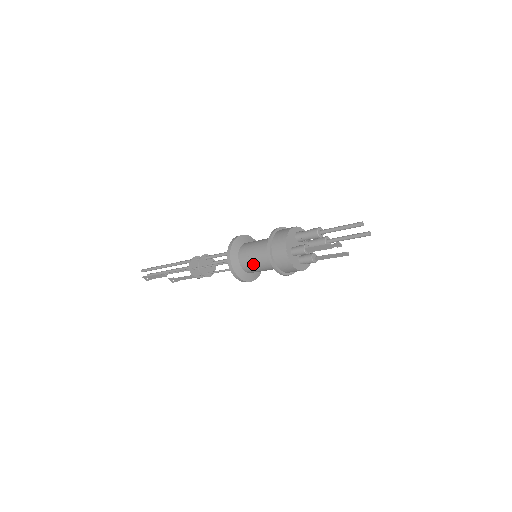
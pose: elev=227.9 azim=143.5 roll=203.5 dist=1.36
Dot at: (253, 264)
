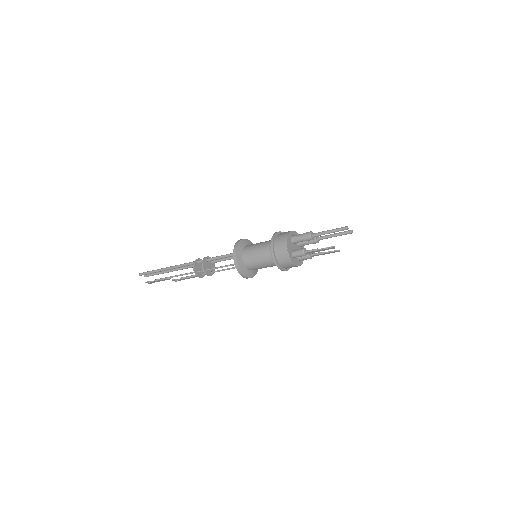
Dot at: (258, 266)
